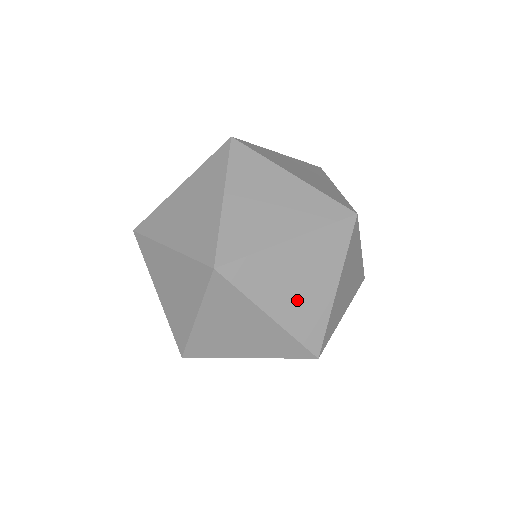
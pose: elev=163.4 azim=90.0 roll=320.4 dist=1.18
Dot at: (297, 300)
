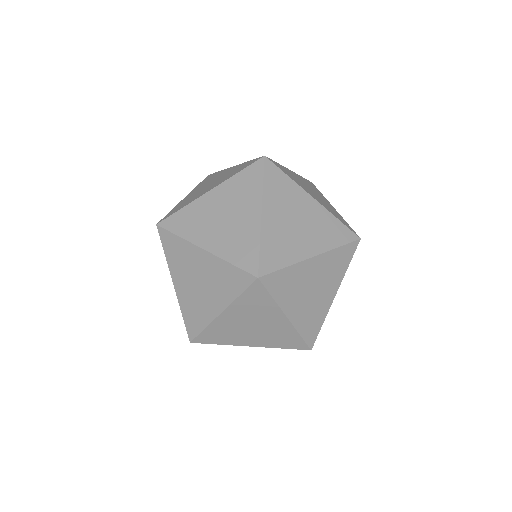
Dot at: occluded
